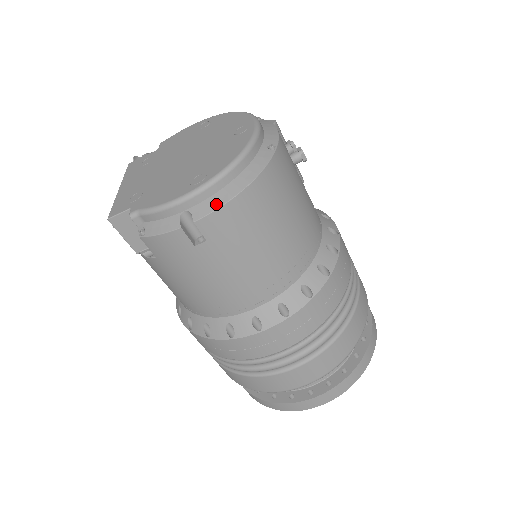
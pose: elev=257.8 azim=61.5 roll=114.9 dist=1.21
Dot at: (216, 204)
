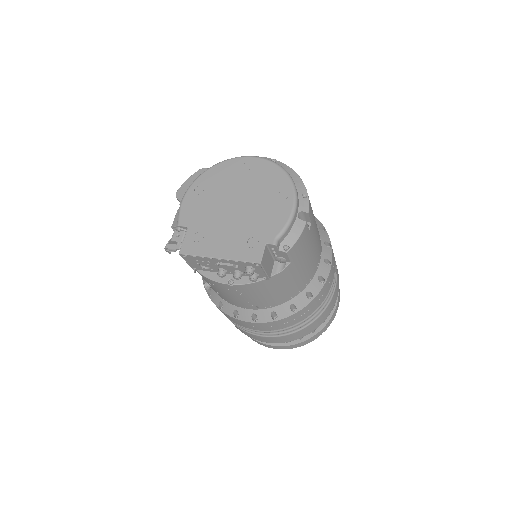
Dot at: (307, 196)
